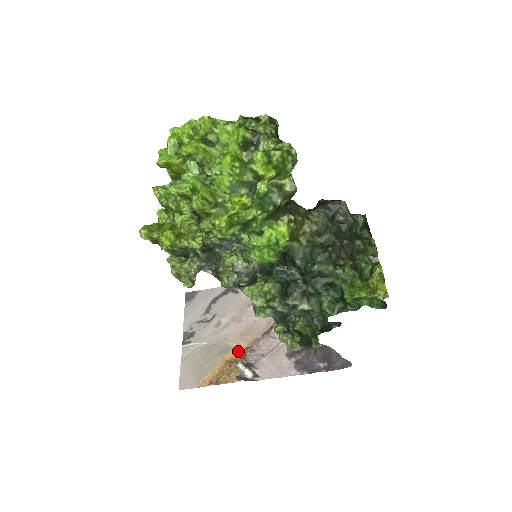
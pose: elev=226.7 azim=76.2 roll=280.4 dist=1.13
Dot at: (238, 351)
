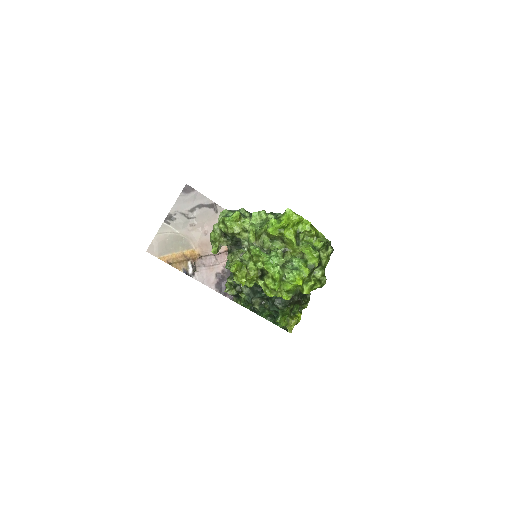
Dot at: (193, 253)
